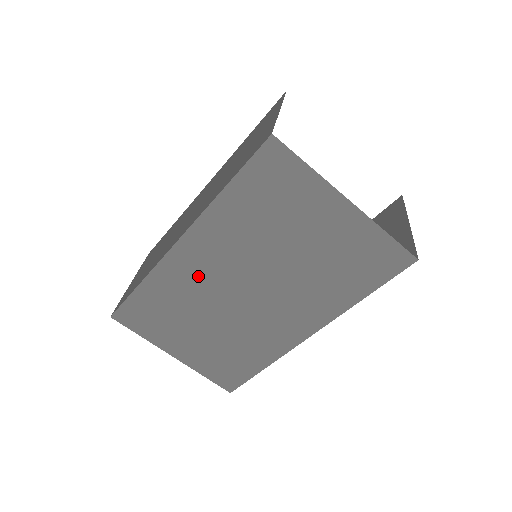
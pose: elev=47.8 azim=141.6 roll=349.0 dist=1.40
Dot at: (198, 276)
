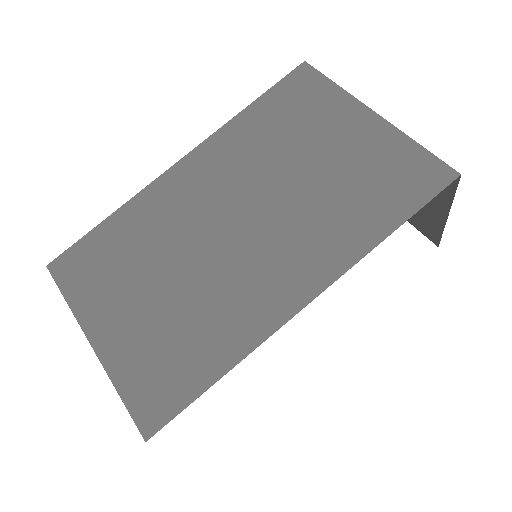
Dot at: (185, 203)
